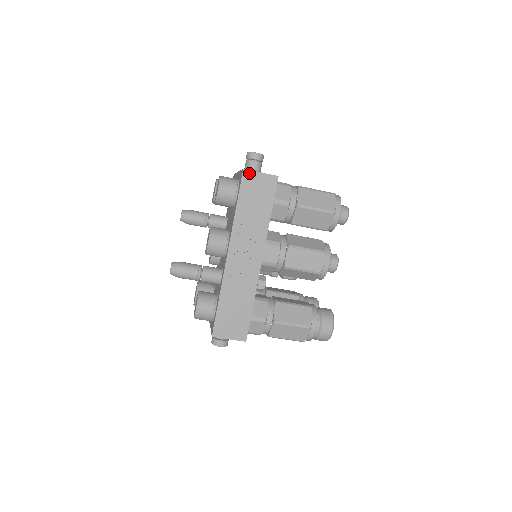
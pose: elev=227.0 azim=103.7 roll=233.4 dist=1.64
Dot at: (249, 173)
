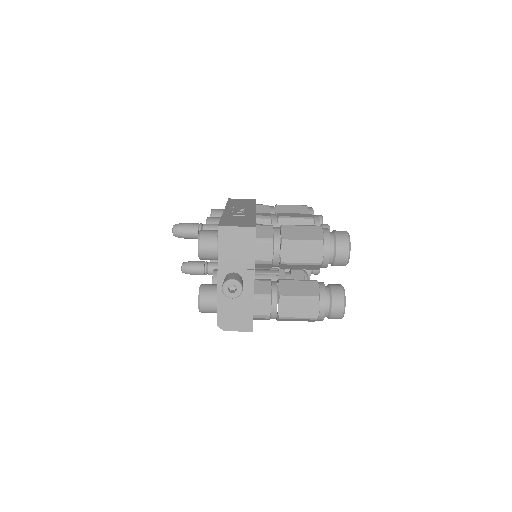
Dot at: (233, 199)
